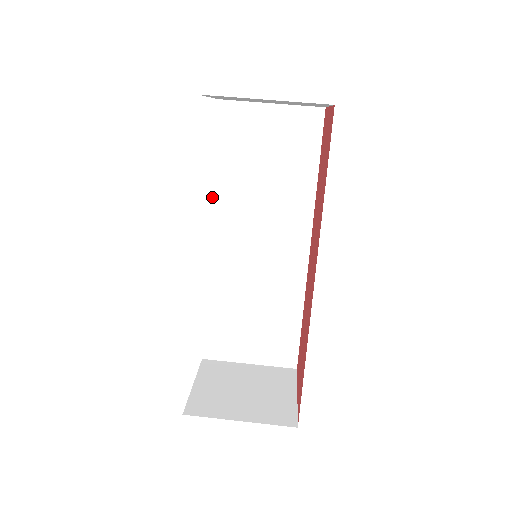
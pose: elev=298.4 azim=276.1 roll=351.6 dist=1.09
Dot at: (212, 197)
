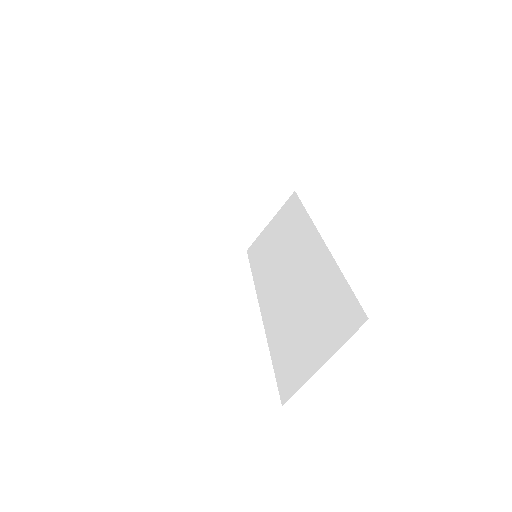
Dot at: occluded
